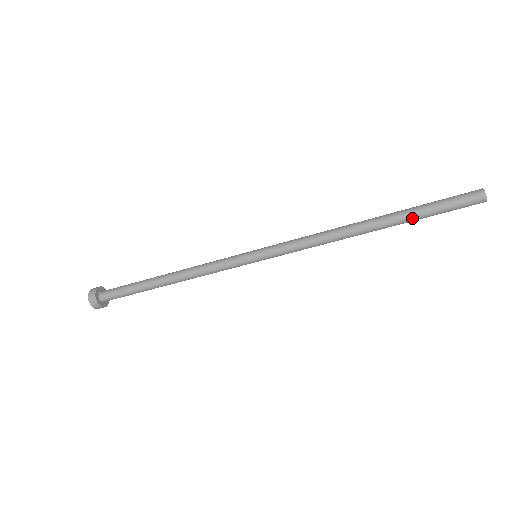
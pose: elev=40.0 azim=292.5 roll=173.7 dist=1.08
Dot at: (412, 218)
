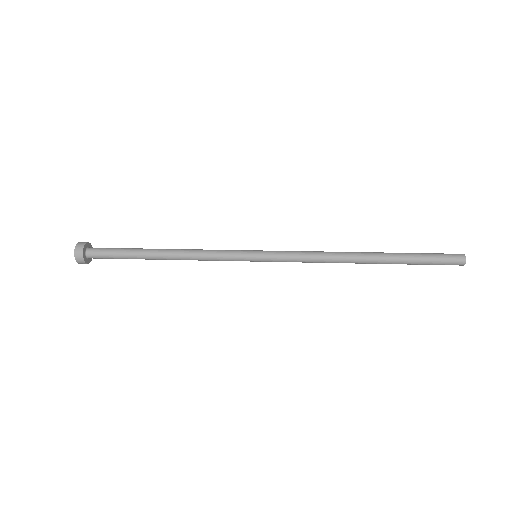
Dot at: (402, 262)
